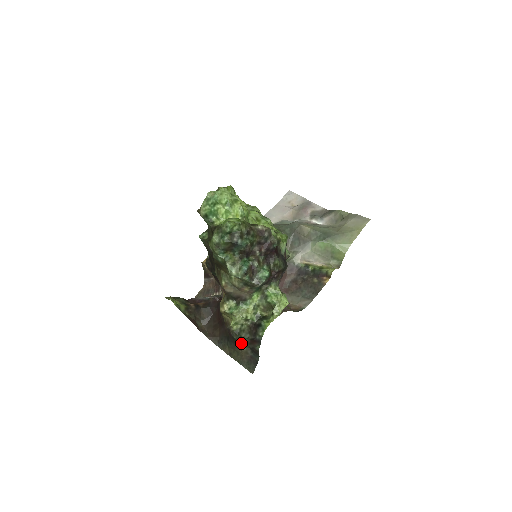
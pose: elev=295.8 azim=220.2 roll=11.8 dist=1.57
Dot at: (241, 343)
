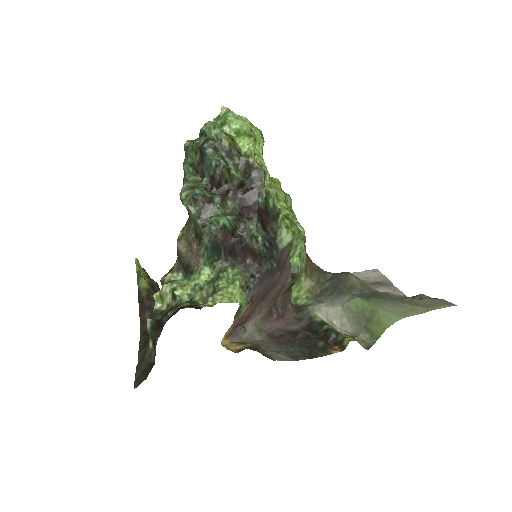
Dot at: (148, 326)
